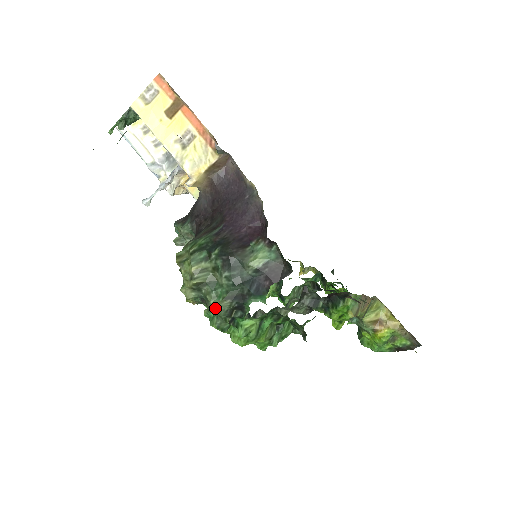
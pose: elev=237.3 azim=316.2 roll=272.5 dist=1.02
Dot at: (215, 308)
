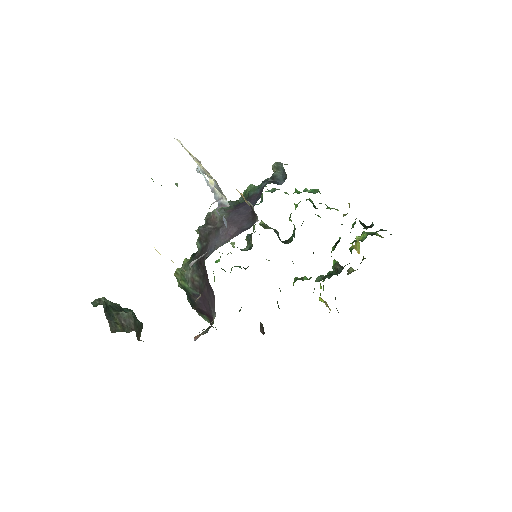
Dot at: occluded
